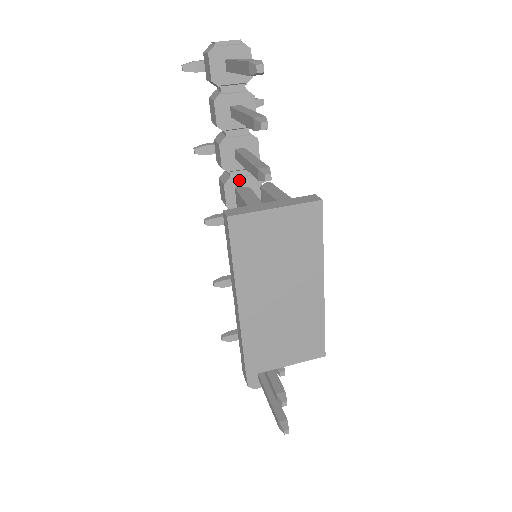
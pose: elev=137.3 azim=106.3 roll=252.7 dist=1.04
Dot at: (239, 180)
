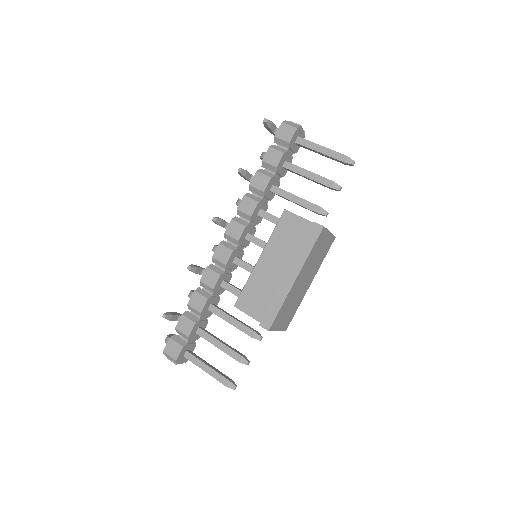
Dot at: (263, 204)
